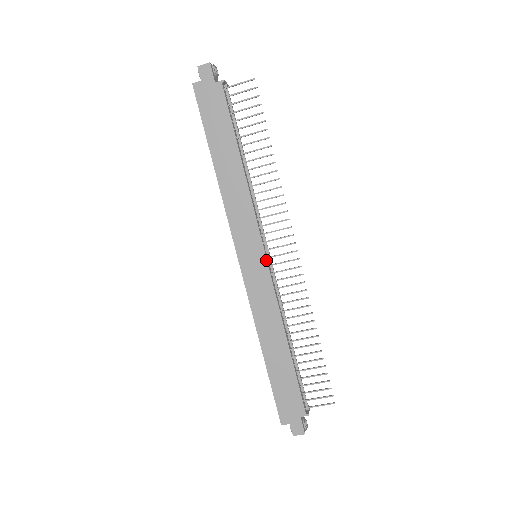
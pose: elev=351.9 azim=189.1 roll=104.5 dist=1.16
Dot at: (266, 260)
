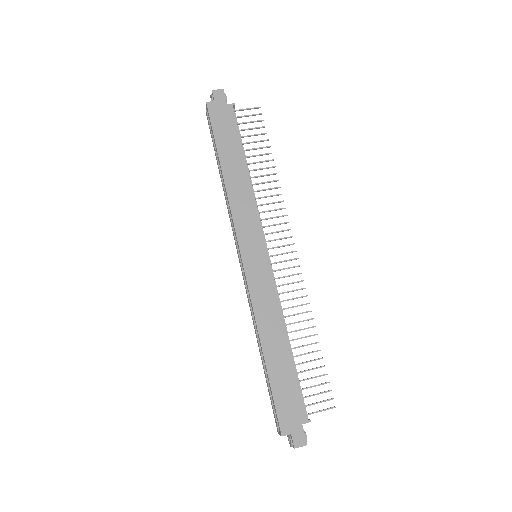
Dot at: (268, 257)
